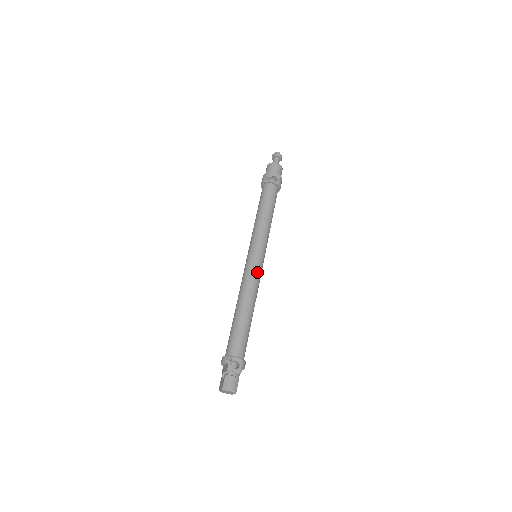
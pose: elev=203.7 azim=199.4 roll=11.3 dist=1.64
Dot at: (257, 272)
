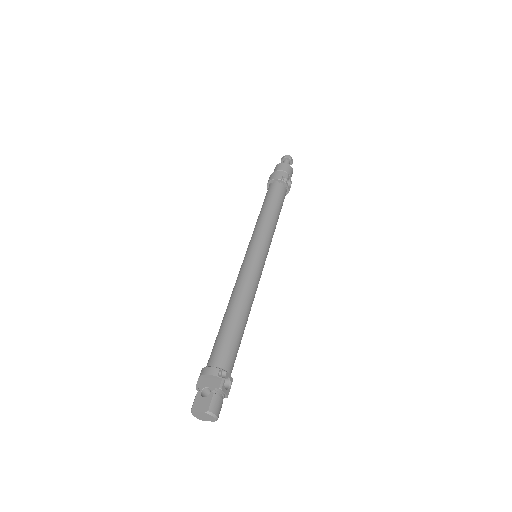
Dot at: (260, 277)
